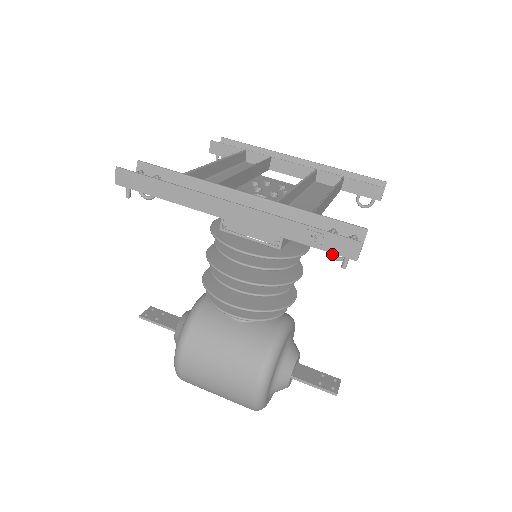
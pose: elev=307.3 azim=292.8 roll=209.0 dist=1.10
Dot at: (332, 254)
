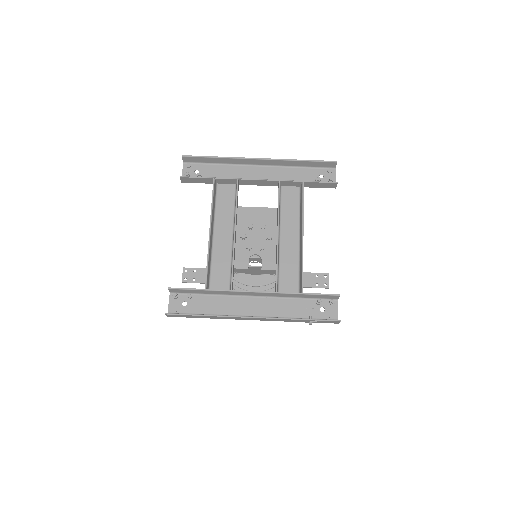
Dot at: occluded
